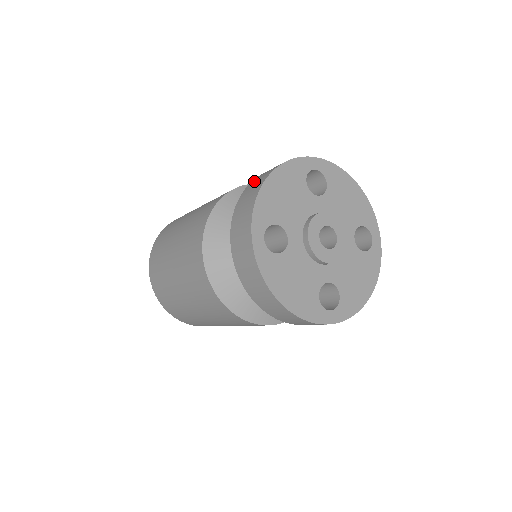
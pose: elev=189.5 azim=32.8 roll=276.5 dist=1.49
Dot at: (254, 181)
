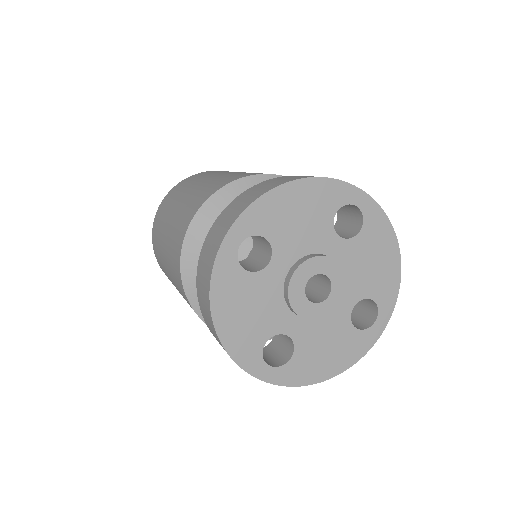
Dot at: (201, 308)
